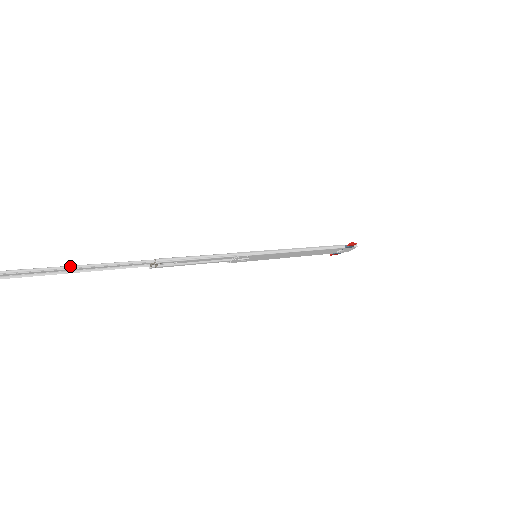
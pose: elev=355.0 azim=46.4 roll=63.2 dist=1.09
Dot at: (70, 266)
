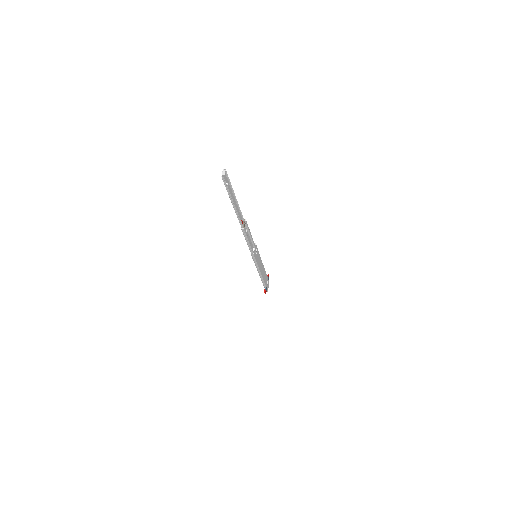
Dot at: (233, 194)
